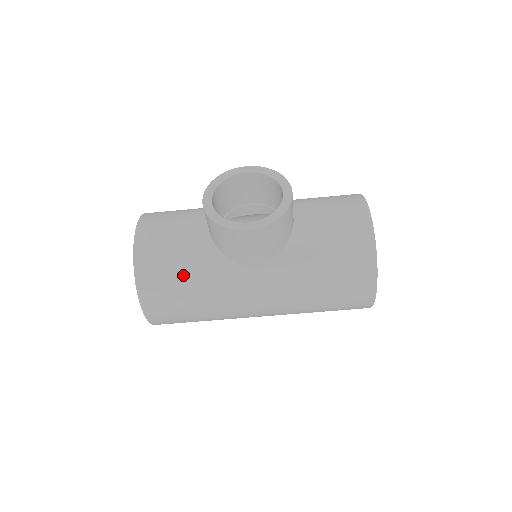
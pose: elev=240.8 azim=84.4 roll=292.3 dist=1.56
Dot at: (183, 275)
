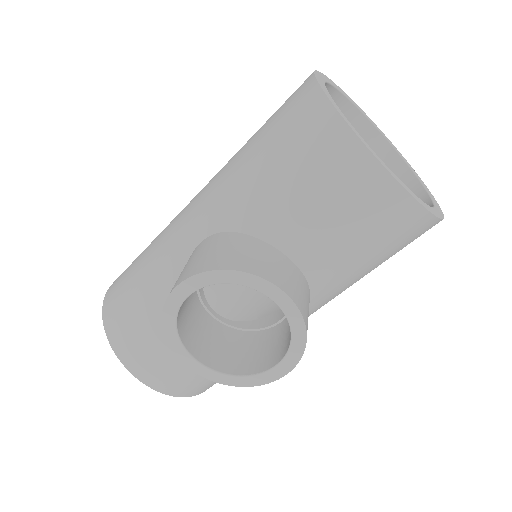
Dot at: occluded
